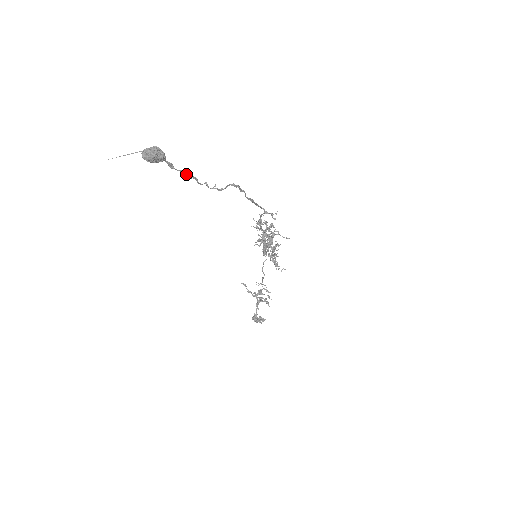
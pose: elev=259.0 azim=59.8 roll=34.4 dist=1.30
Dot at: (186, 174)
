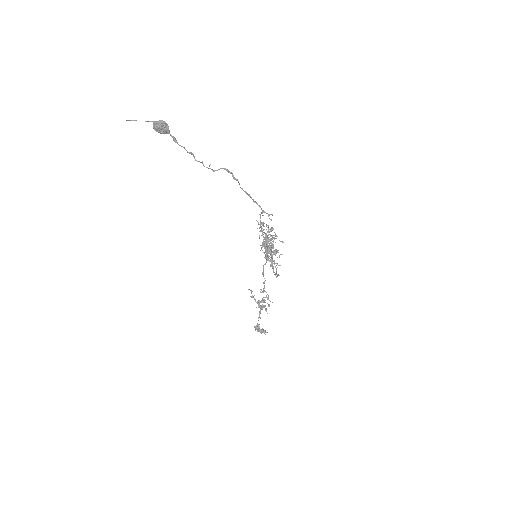
Dot at: (186, 150)
